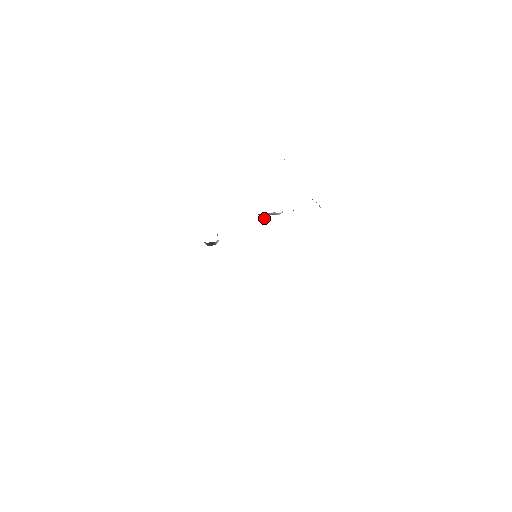
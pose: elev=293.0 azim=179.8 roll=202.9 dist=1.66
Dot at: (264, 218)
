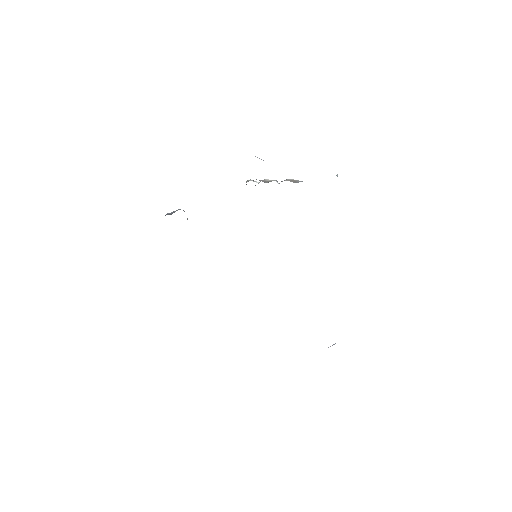
Dot at: occluded
